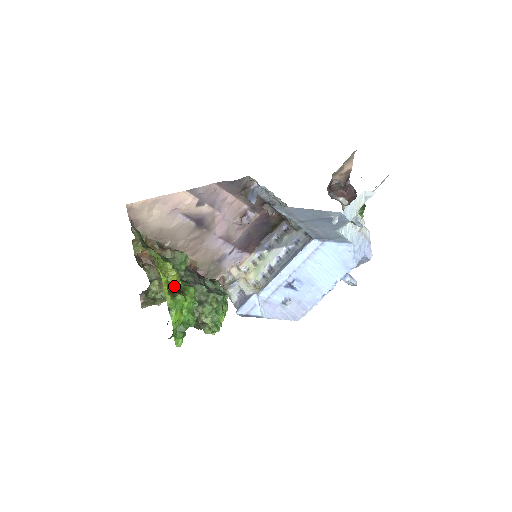
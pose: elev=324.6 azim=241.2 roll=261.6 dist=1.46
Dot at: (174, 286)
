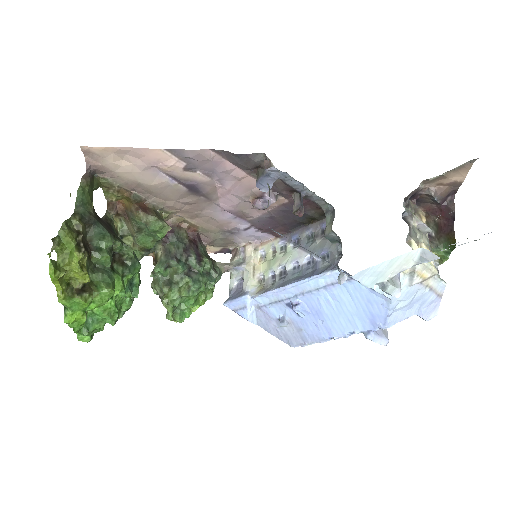
Dot at: (79, 282)
